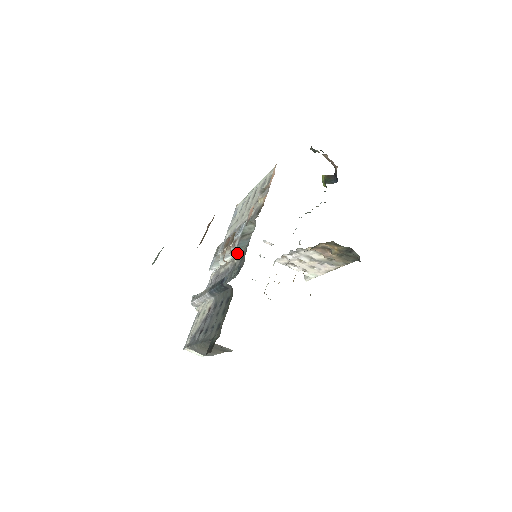
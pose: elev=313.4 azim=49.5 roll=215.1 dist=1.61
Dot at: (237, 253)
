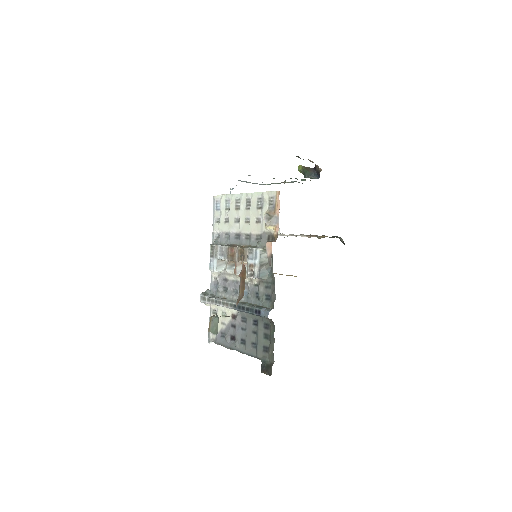
Dot at: (257, 278)
